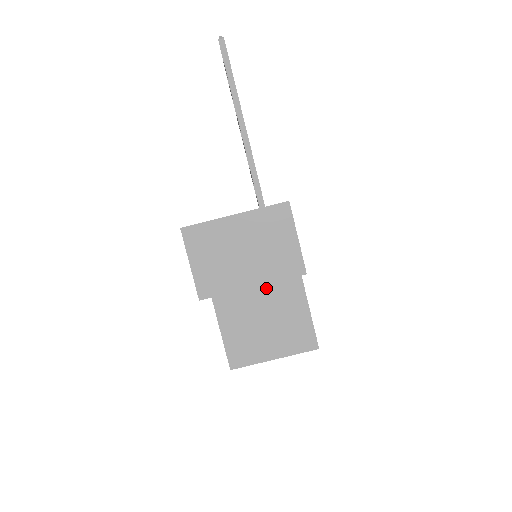
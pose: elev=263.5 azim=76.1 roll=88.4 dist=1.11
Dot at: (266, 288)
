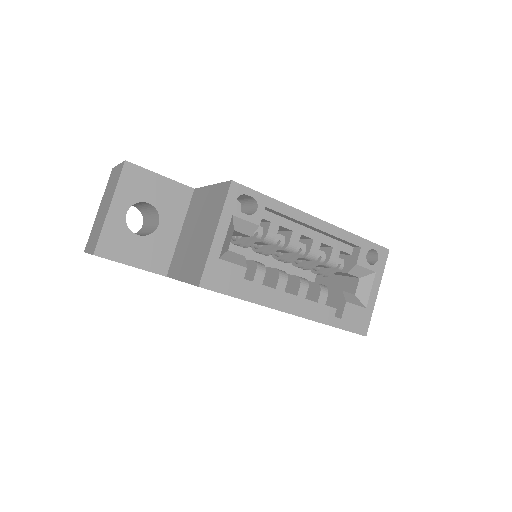
Dot at: (188, 224)
